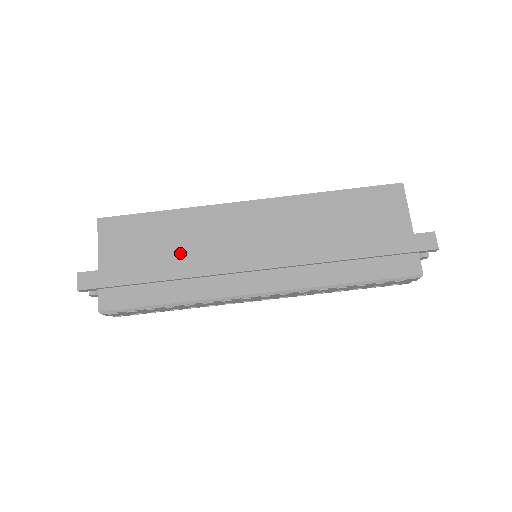
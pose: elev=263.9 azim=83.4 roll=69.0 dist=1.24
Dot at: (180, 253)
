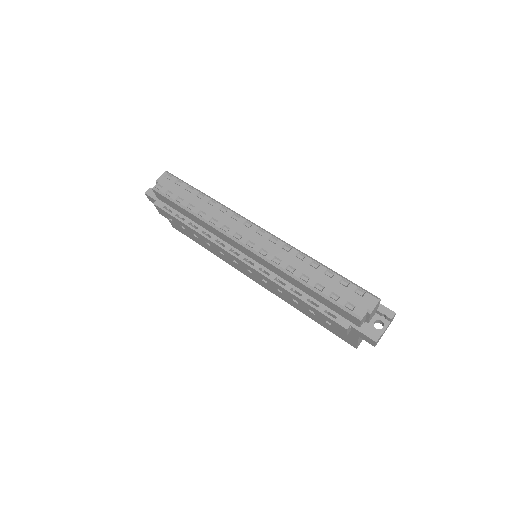
Dot at: occluded
